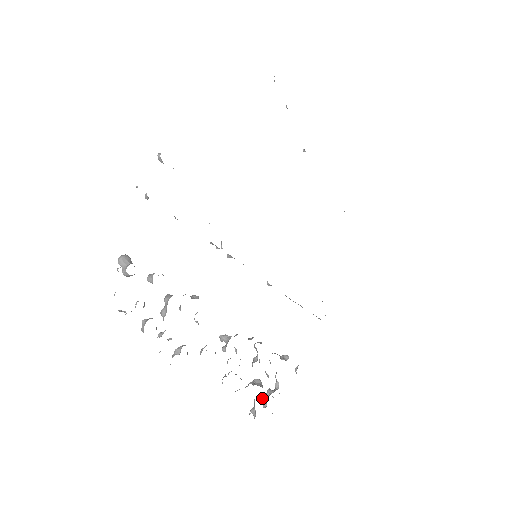
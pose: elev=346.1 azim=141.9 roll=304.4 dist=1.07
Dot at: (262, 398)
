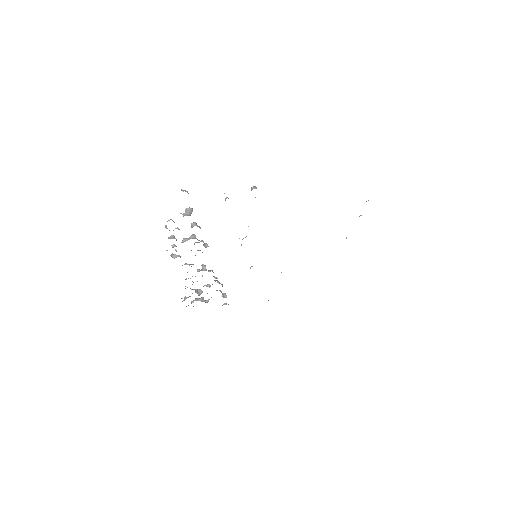
Dot at: (196, 298)
